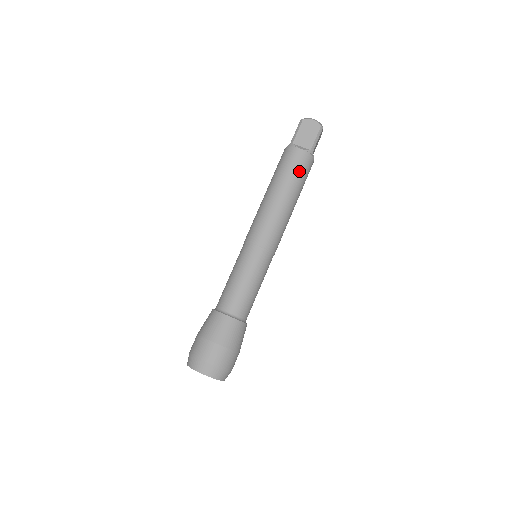
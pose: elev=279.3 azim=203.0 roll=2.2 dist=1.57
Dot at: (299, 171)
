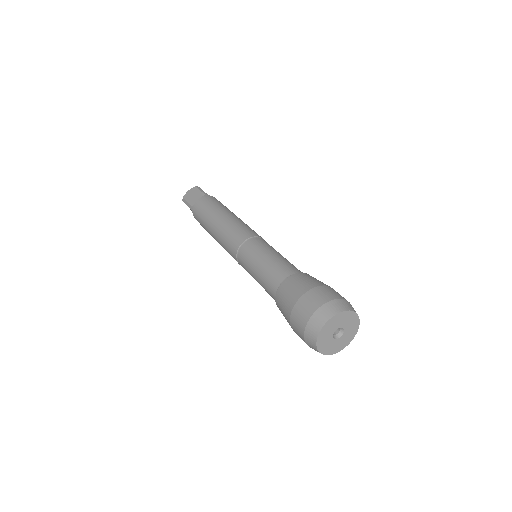
Dot at: (212, 204)
